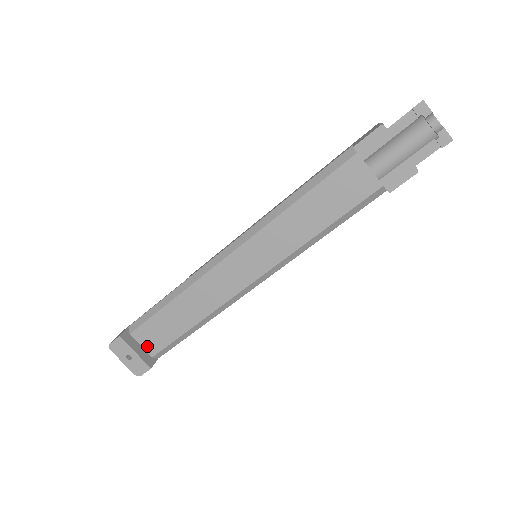
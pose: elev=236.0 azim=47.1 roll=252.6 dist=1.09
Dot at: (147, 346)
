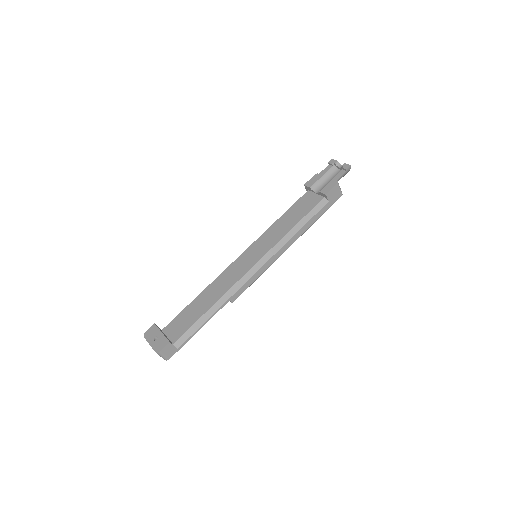
Dot at: (172, 336)
